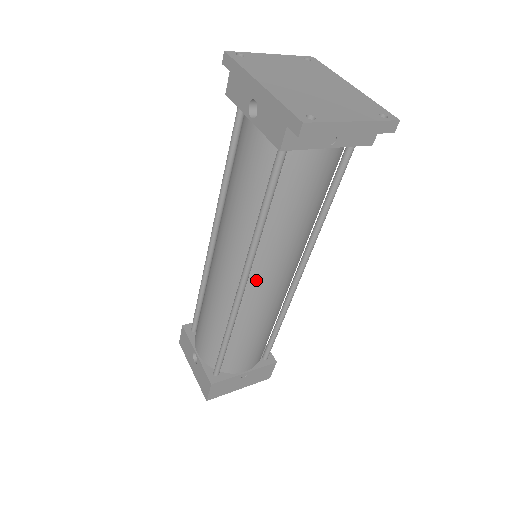
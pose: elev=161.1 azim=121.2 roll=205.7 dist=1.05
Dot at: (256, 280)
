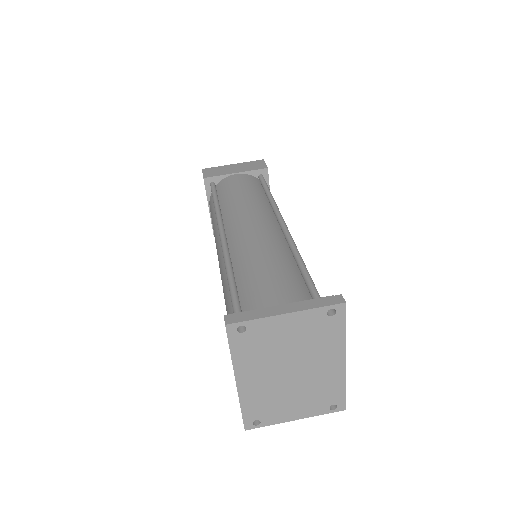
Dot at: occluded
